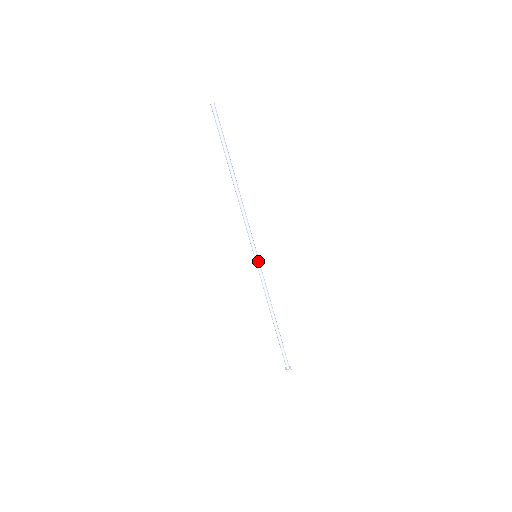
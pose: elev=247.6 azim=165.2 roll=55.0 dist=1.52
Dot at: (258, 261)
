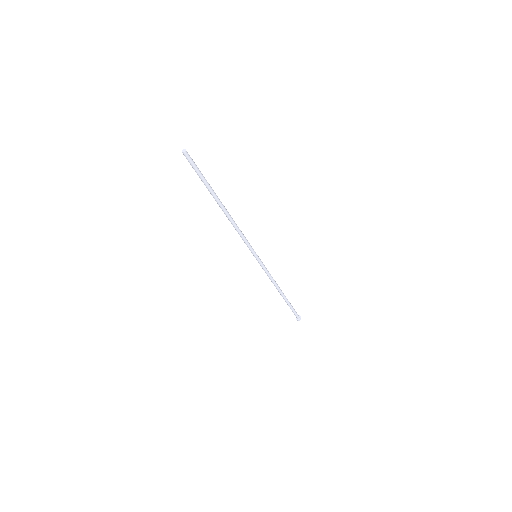
Dot at: (259, 259)
